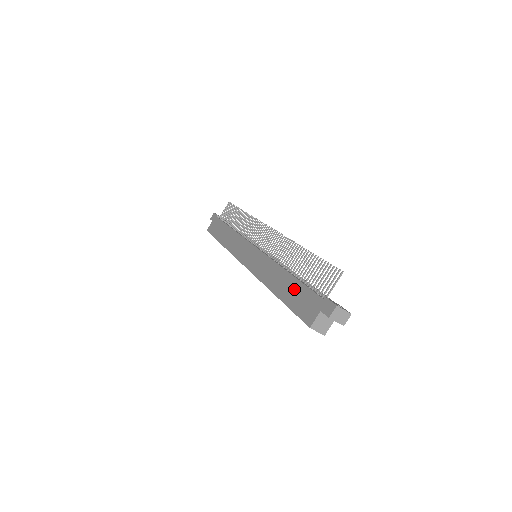
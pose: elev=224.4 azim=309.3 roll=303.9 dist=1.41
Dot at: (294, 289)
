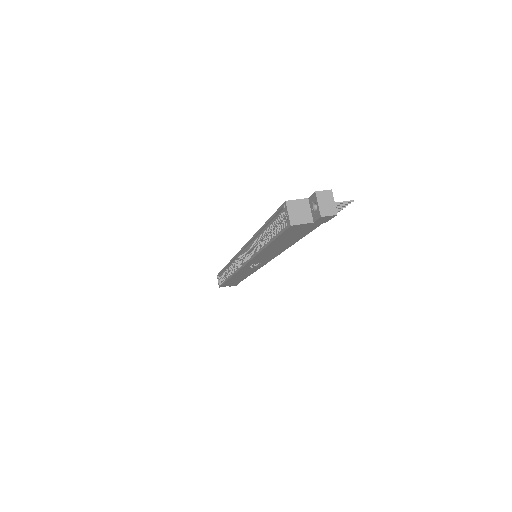
Dot at: occluded
